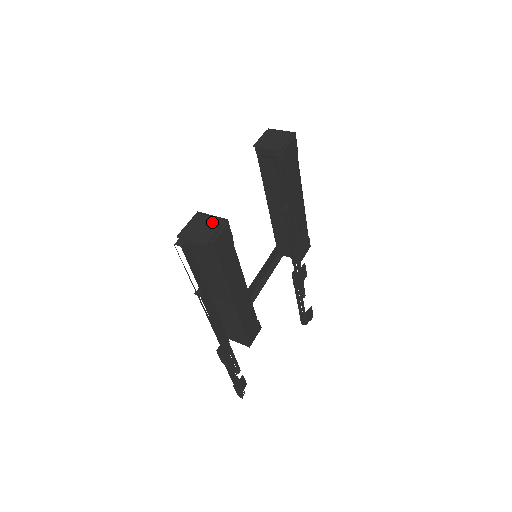
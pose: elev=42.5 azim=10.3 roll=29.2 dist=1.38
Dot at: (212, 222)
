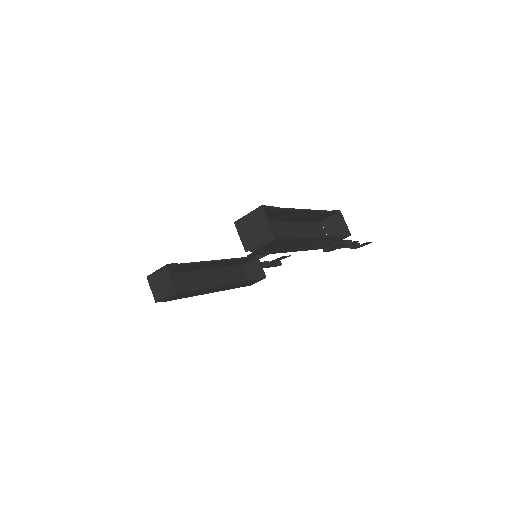
Dot at: (167, 286)
